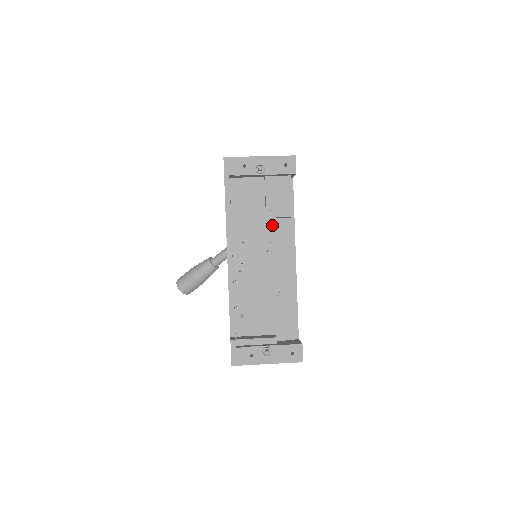
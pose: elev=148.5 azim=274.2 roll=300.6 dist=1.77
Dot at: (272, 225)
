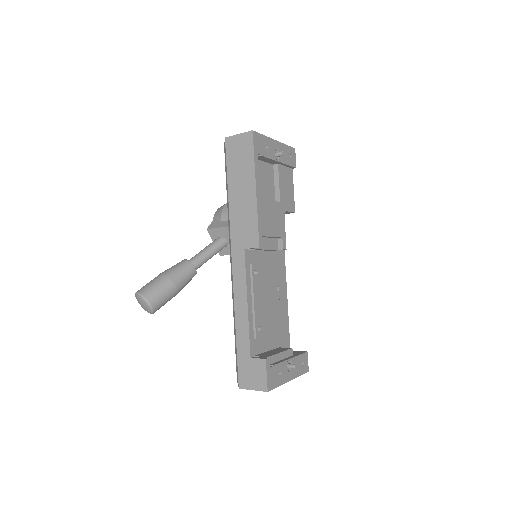
Dot at: (284, 220)
